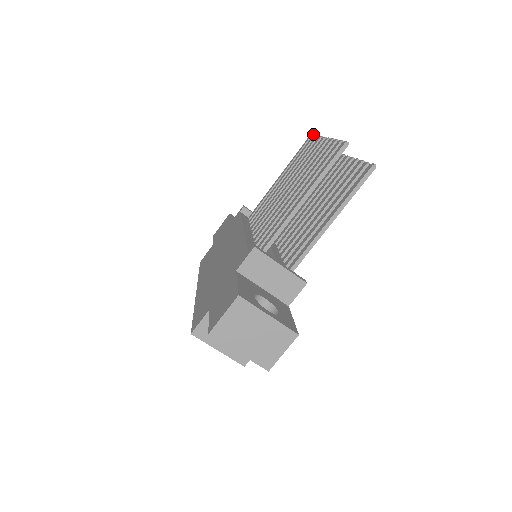
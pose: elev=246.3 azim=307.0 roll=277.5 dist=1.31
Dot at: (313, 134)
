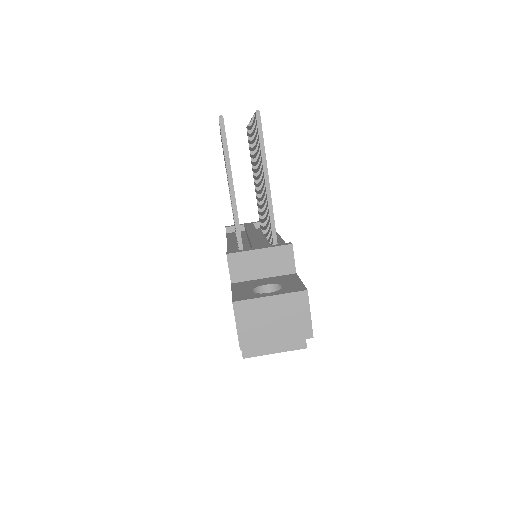
Dot at: occluded
